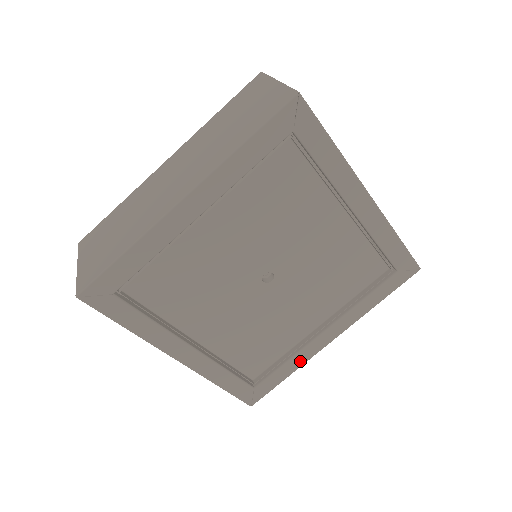
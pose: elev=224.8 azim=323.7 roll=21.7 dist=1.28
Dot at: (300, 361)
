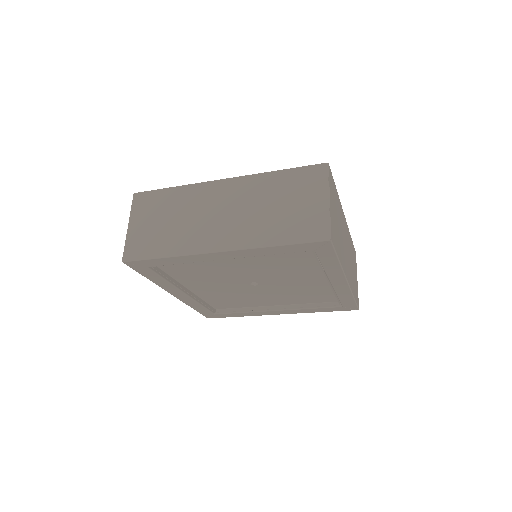
Dot at: (252, 314)
